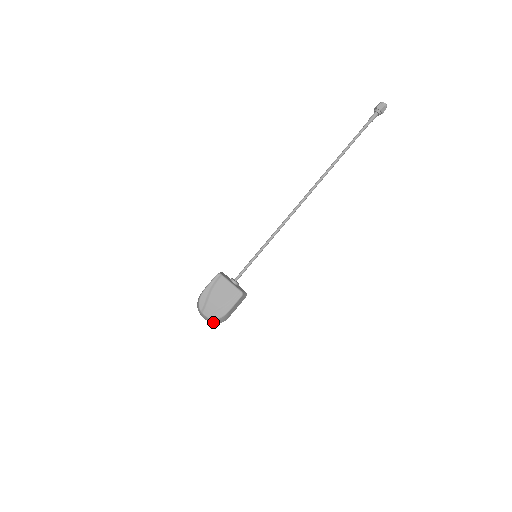
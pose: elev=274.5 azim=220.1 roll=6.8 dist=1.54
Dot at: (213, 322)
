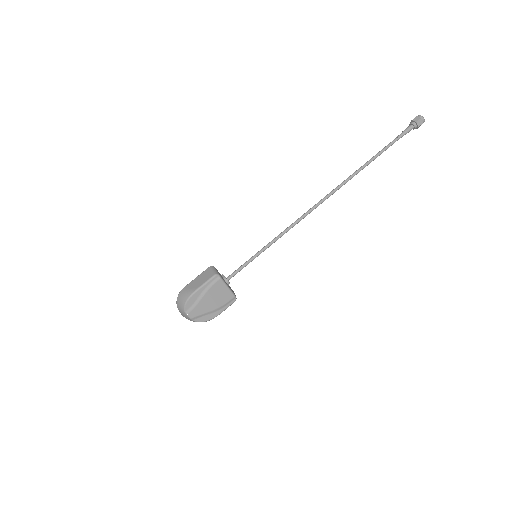
Dot at: (193, 321)
